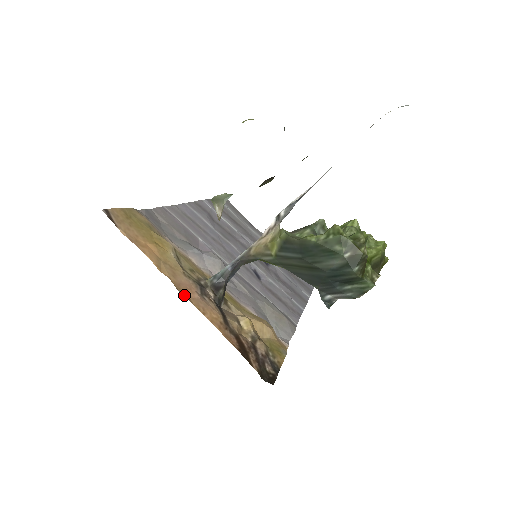
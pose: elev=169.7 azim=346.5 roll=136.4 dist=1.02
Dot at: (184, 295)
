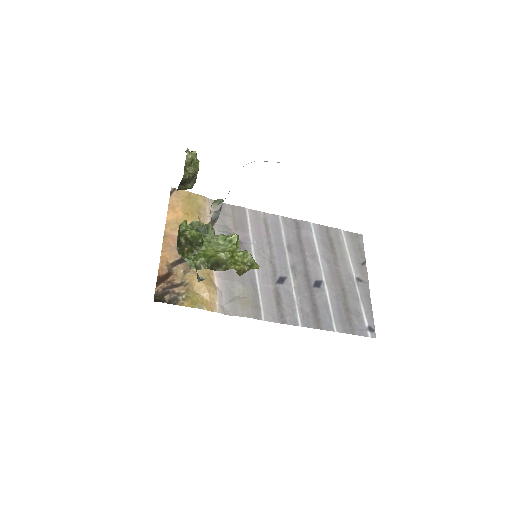
Dot at: (164, 239)
